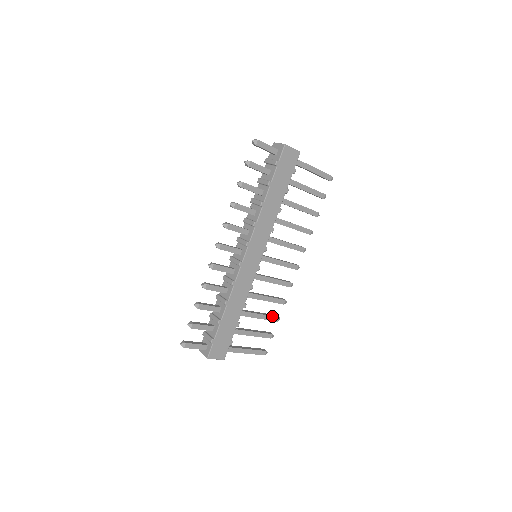
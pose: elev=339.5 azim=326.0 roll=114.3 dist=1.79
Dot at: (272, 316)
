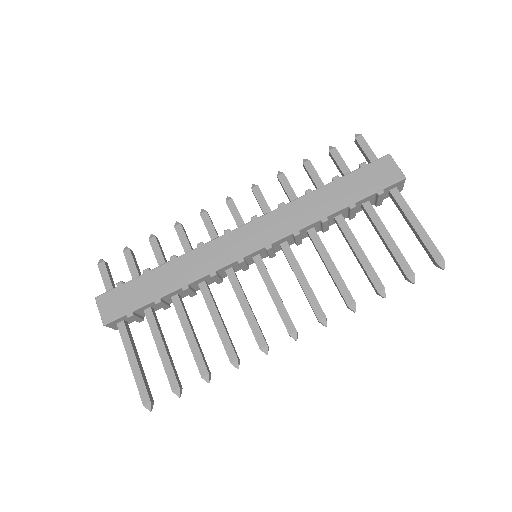
Dot at: (203, 358)
